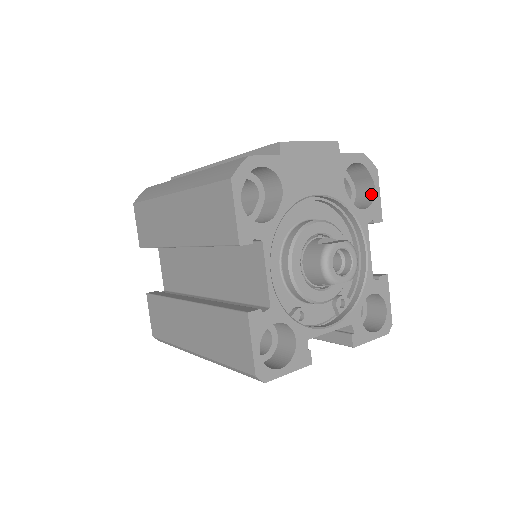
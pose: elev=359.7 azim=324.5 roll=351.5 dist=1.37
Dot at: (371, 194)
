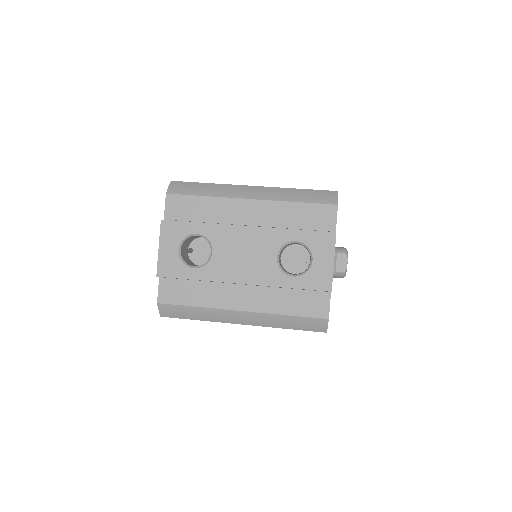
Dot at: occluded
